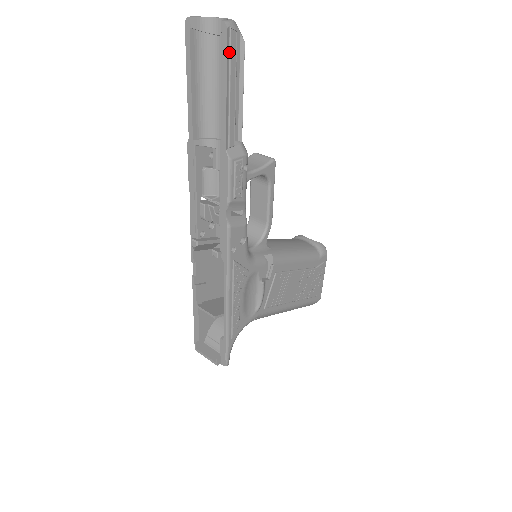
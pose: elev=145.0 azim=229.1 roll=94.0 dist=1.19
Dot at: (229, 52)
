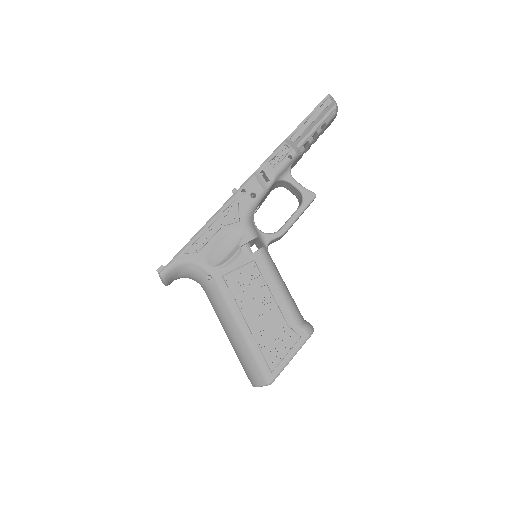
Dot at: (322, 104)
